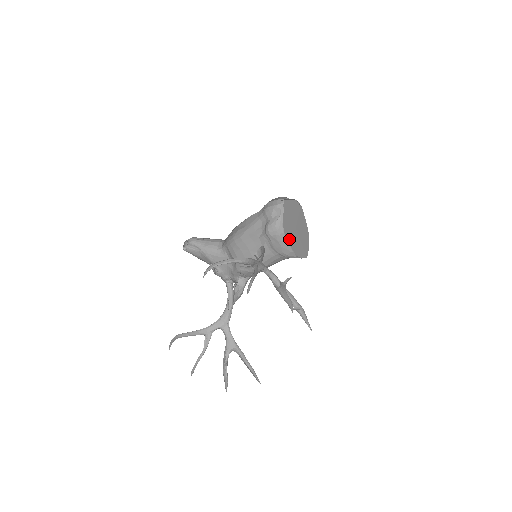
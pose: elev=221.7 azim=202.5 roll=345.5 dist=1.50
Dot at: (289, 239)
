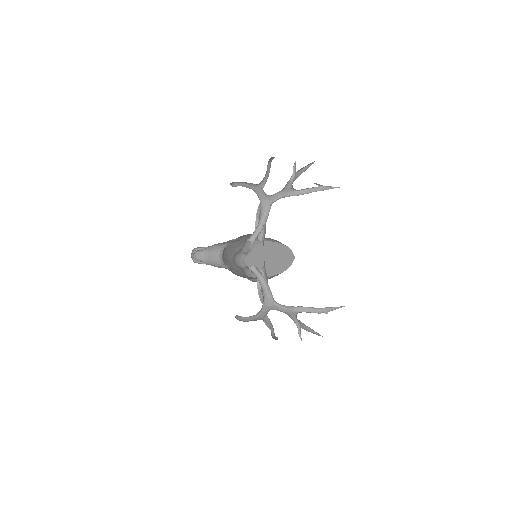
Dot at: (270, 273)
